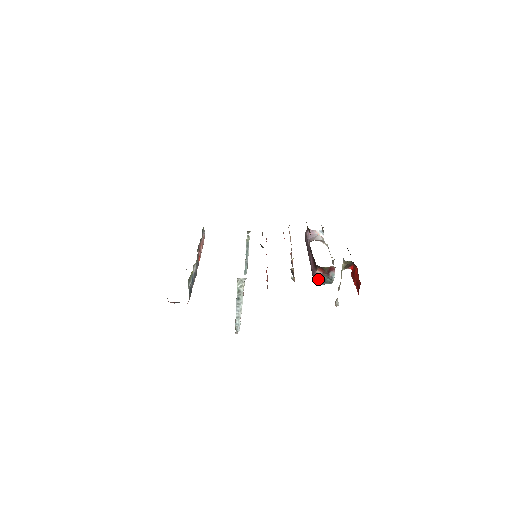
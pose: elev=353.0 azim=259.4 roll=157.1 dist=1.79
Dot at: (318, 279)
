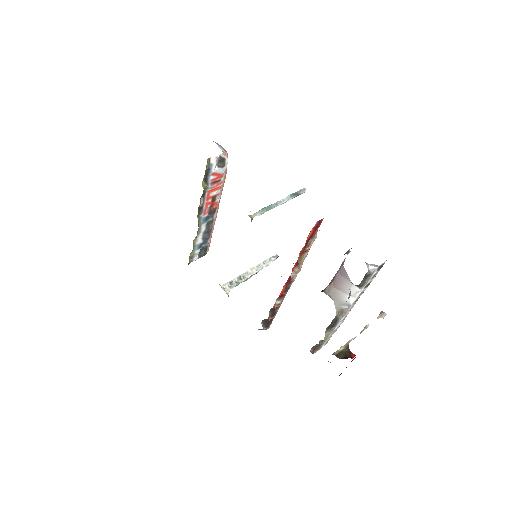
Dot at: occluded
